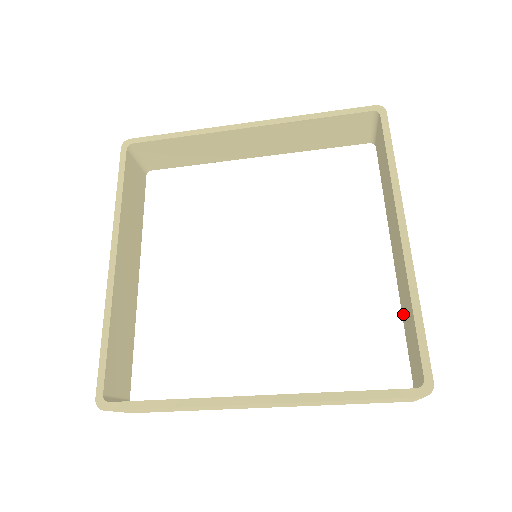
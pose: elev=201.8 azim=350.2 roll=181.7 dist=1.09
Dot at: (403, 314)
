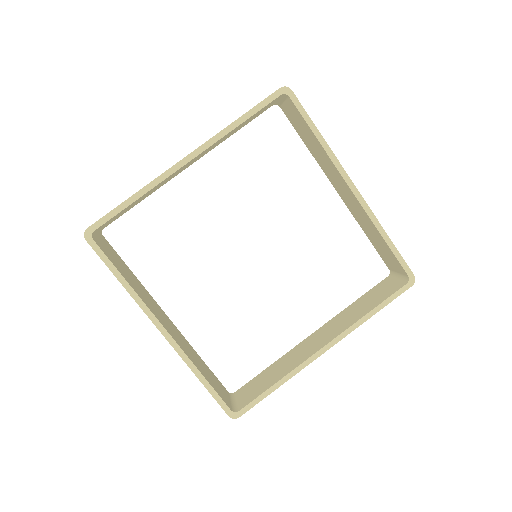
Dot at: (365, 232)
